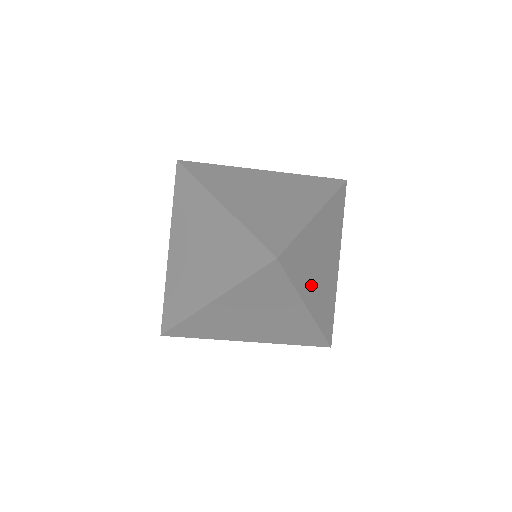
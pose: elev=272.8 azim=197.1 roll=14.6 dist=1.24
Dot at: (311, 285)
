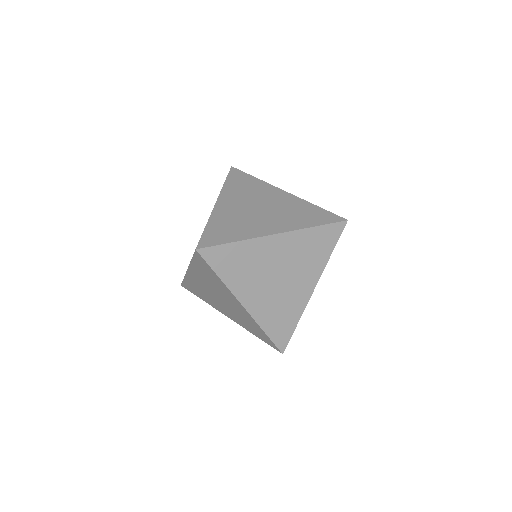
Dot at: (260, 225)
